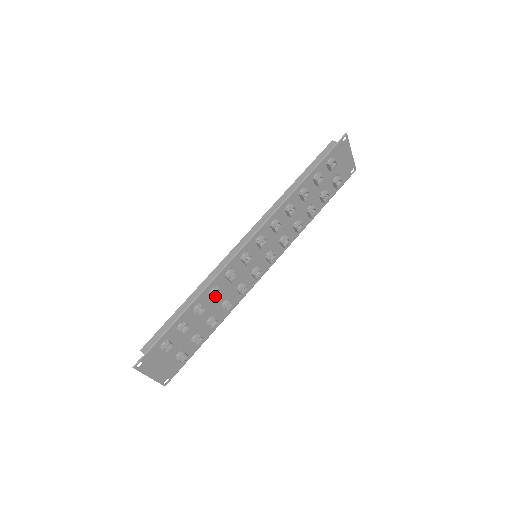
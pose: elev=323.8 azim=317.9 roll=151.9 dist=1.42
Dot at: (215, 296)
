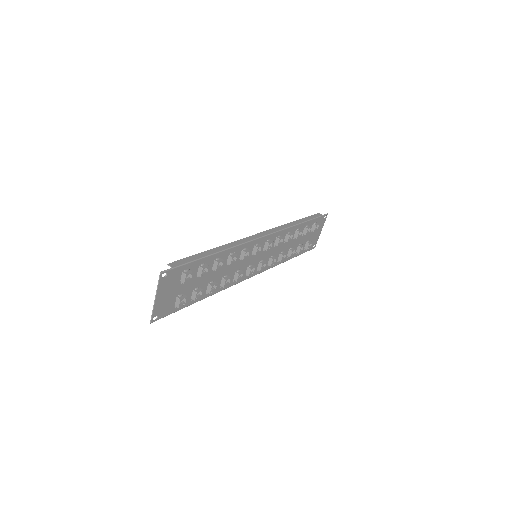
Dot at: (230, 261)
